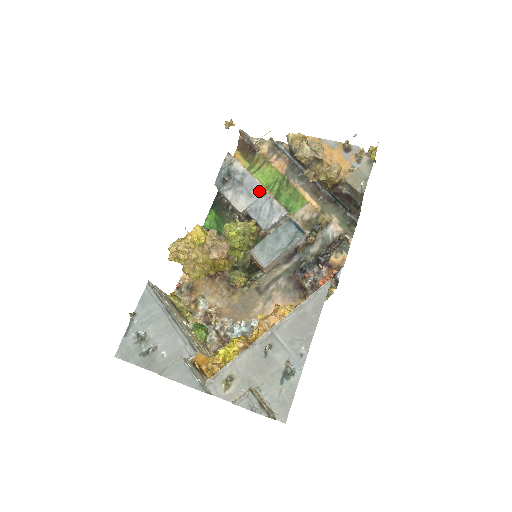
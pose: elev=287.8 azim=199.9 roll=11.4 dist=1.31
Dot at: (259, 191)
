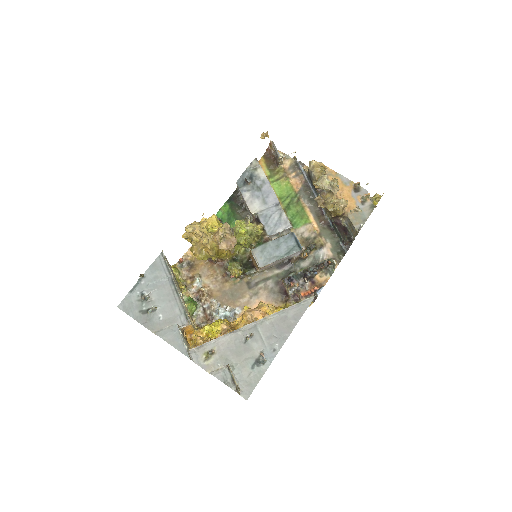
Dot at: (273, 201)
